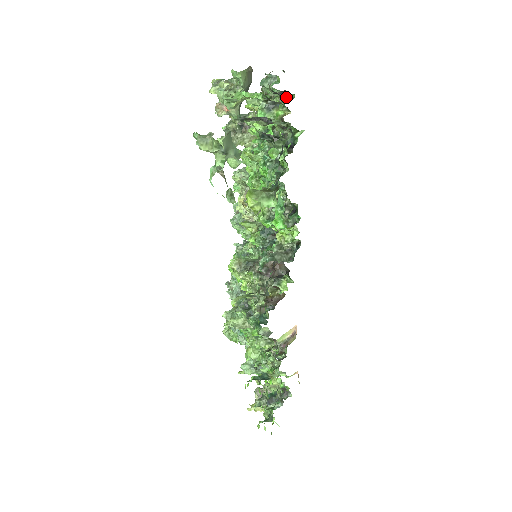
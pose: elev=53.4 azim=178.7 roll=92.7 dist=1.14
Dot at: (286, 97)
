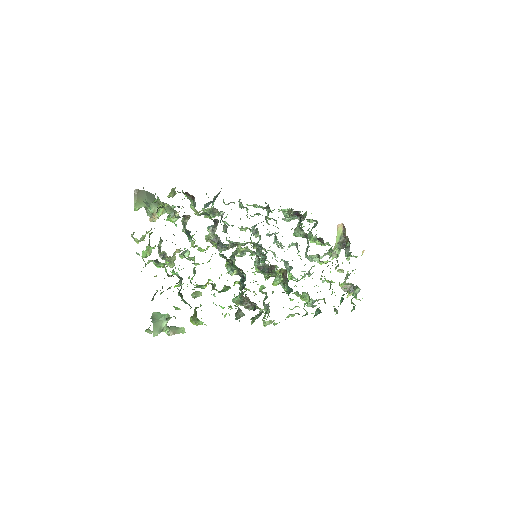
Dot at: (162, 207)
